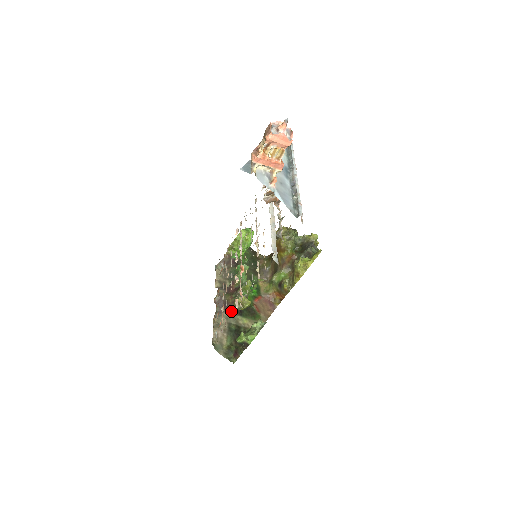
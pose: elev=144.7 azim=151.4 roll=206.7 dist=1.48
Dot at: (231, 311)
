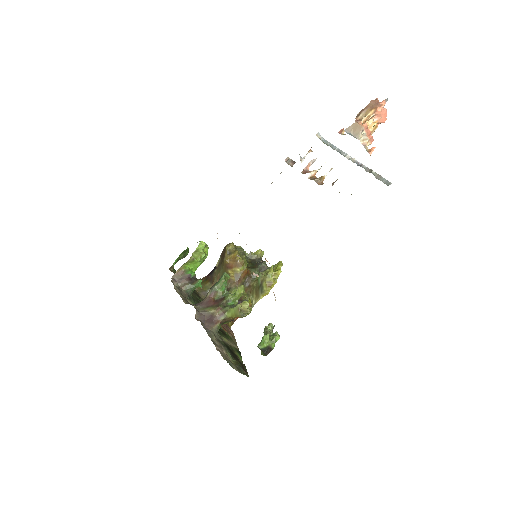
Dot at: (218, 326)
